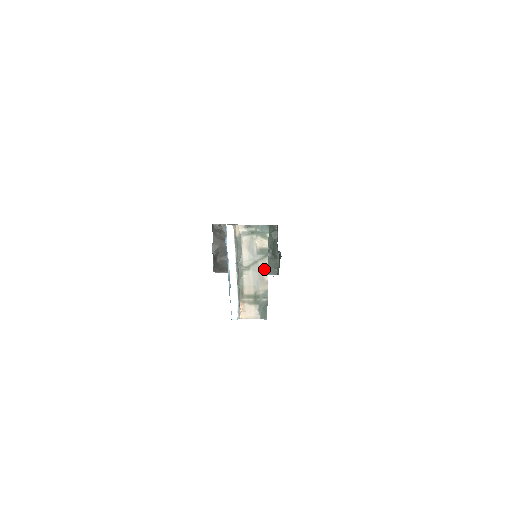
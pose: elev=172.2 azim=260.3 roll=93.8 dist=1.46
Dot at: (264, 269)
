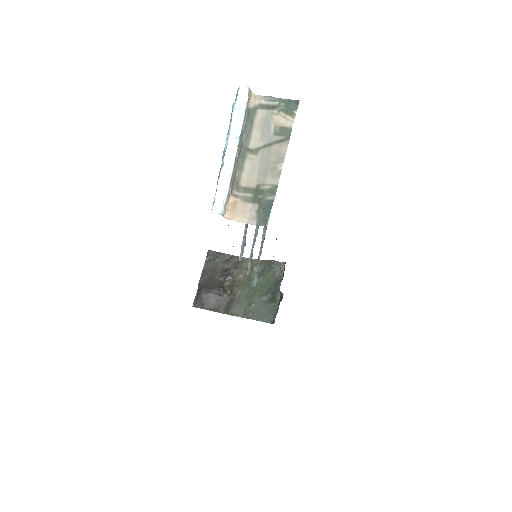
Dot at: (279, 155)
